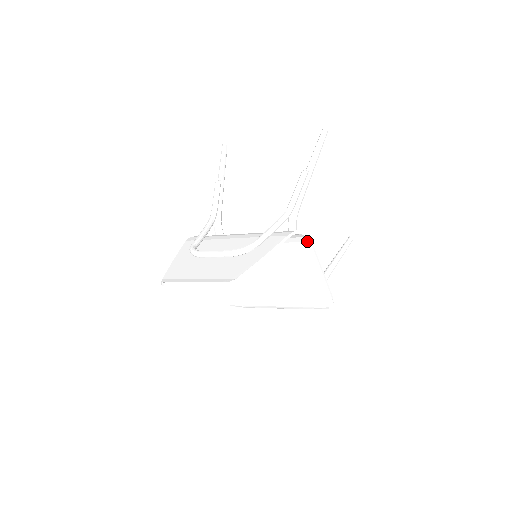
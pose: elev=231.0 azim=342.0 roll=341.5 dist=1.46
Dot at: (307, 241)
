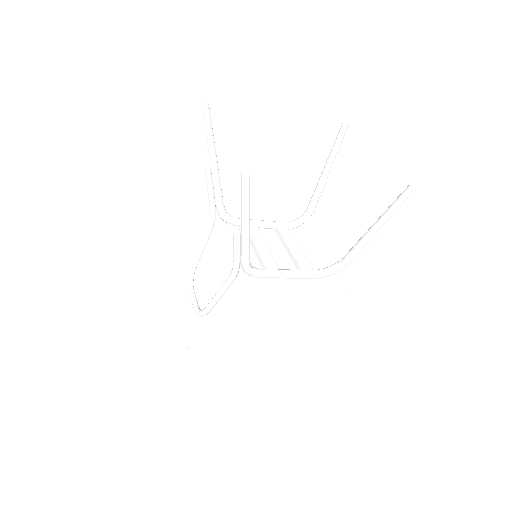
Dot at: (263, 293)
